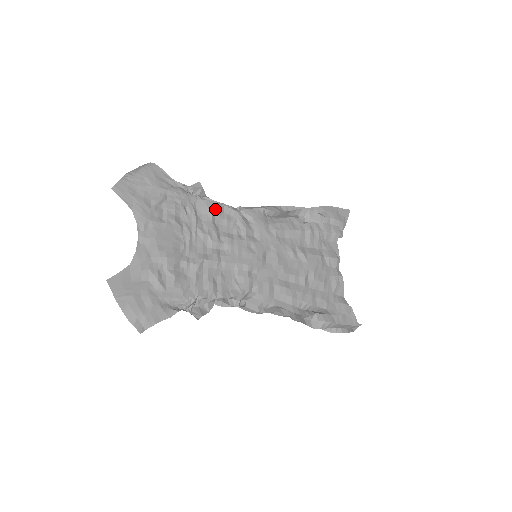
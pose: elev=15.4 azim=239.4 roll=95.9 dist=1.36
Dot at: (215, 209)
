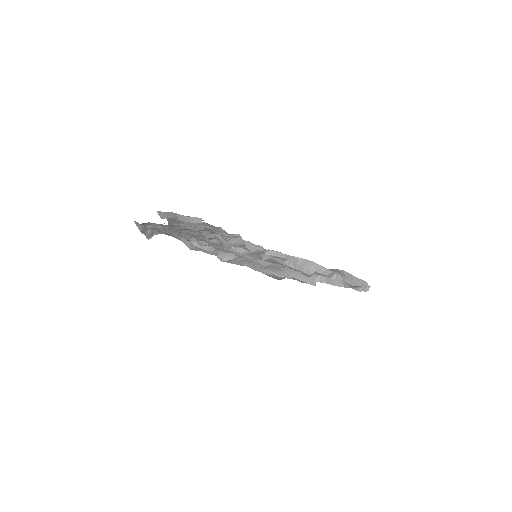
Dot at: occluded
